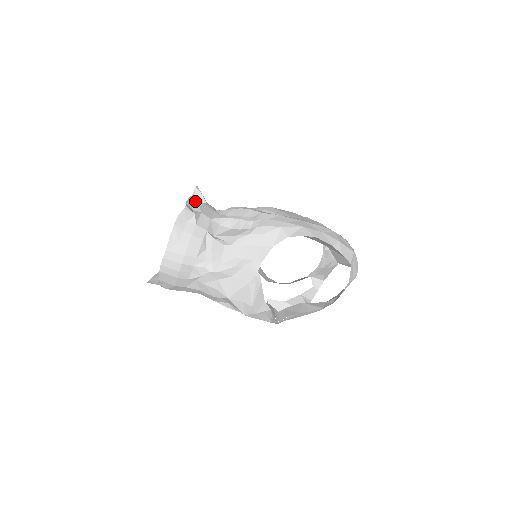
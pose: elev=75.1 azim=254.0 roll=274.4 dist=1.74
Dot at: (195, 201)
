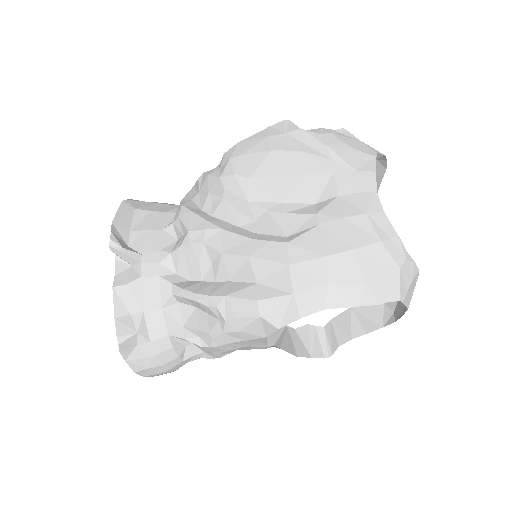
Dot at: (124, 291)
